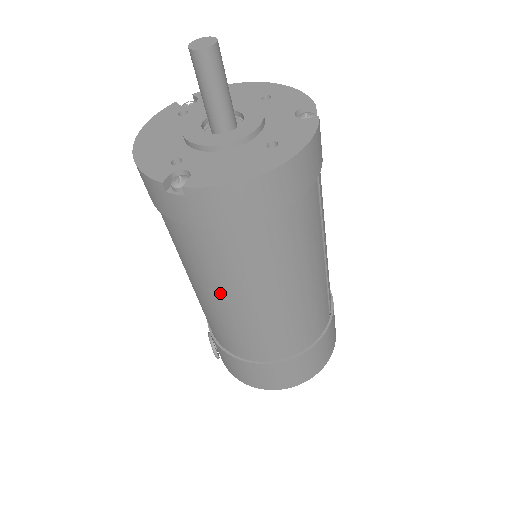
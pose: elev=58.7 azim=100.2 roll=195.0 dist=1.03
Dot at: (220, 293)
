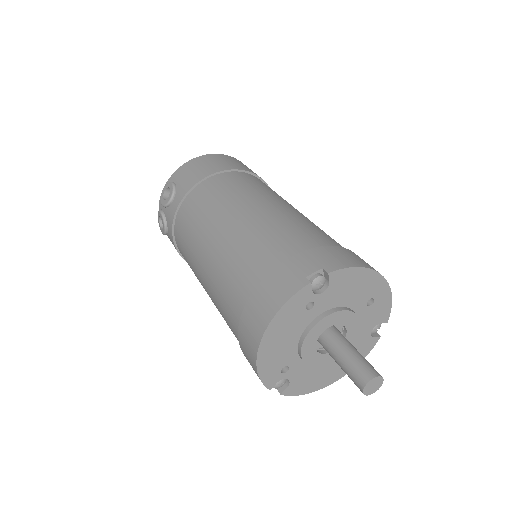
Dot at: occluded
